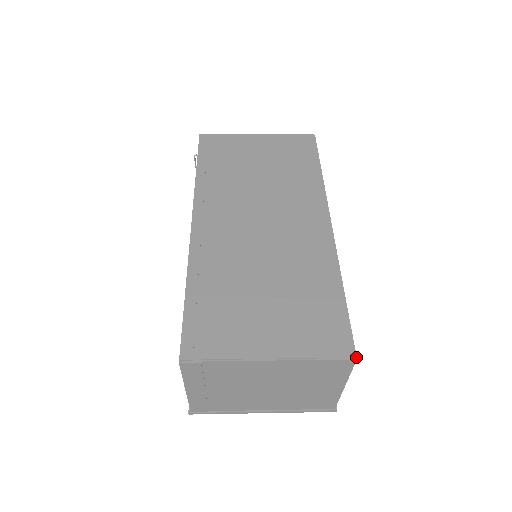
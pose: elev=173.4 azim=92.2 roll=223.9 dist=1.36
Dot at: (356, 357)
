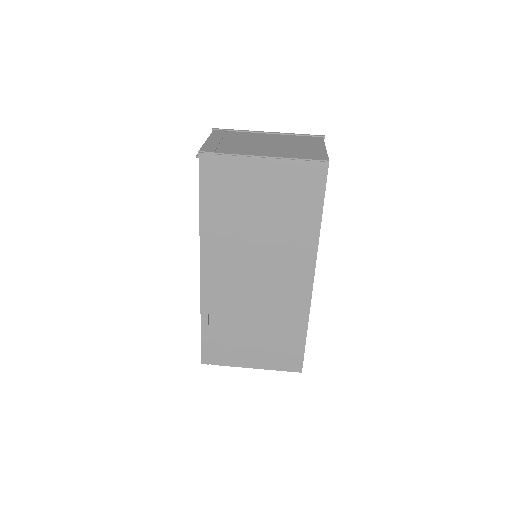
Dot at: occluded
